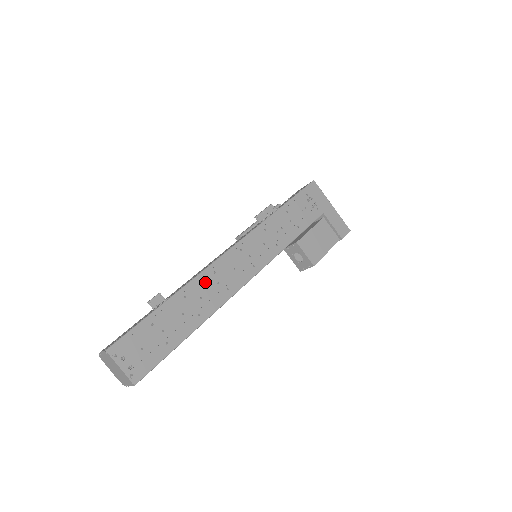
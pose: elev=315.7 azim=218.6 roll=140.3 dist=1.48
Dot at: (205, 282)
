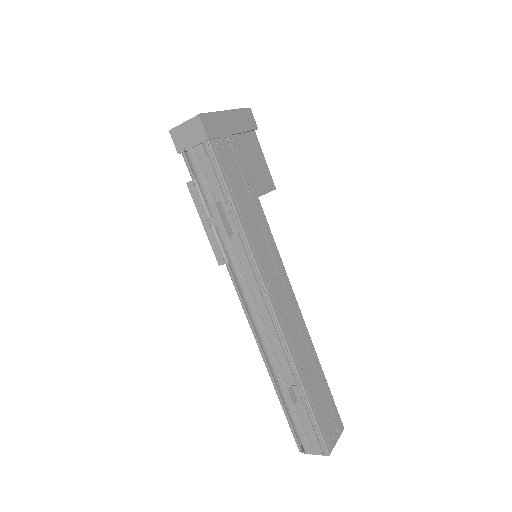
Dot at: (293, 340)
